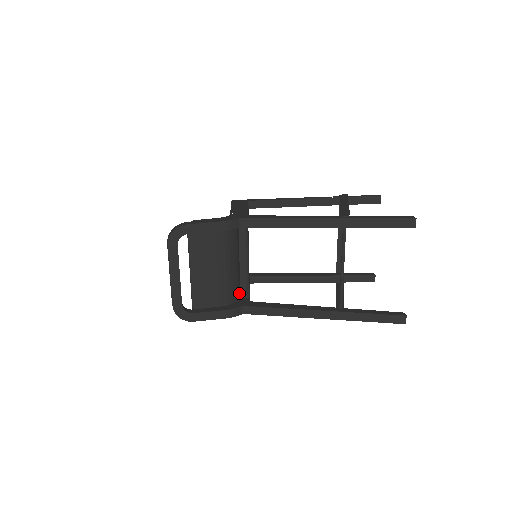
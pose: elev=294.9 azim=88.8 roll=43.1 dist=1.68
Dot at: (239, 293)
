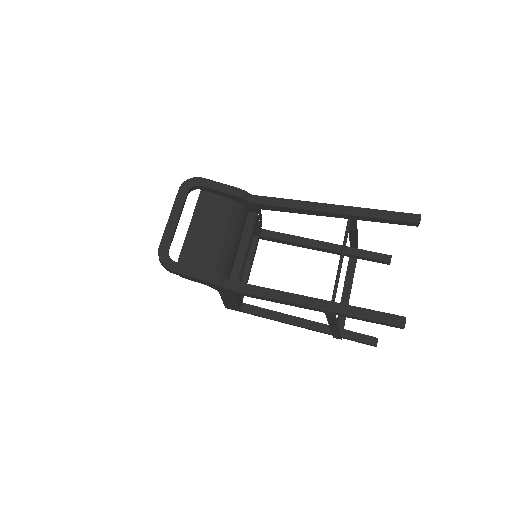
Dot at: (228, 279)
